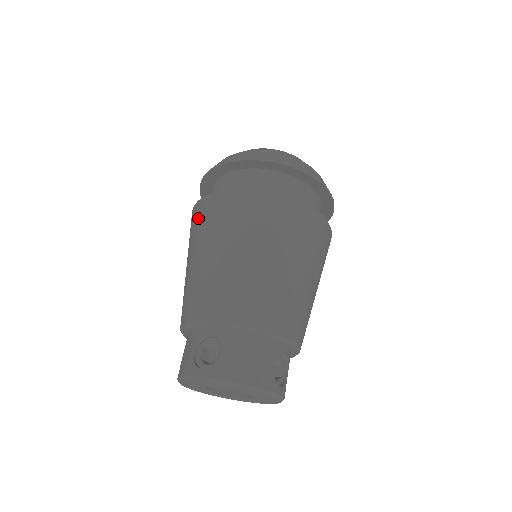
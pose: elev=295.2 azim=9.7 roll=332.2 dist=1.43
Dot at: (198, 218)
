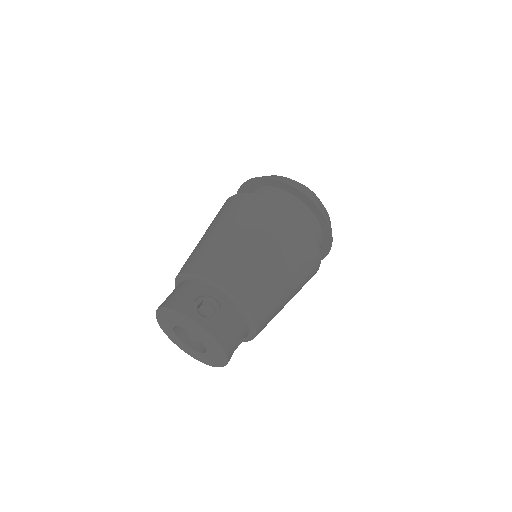
Dot at: (250, 207)
